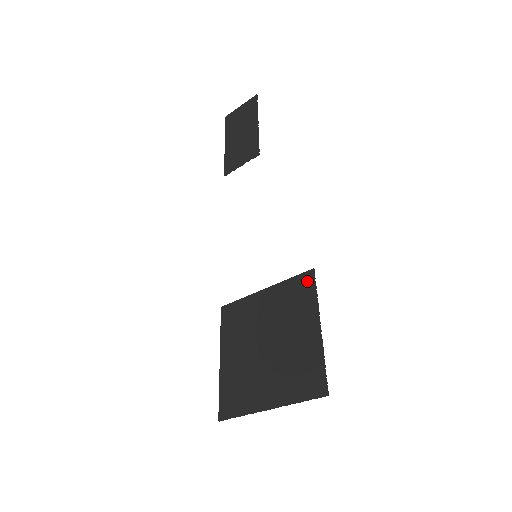
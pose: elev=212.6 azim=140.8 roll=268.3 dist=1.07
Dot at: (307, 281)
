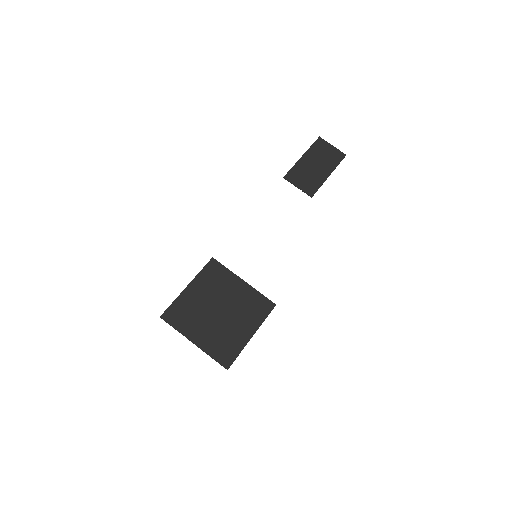
Dot at: (268, 307)
